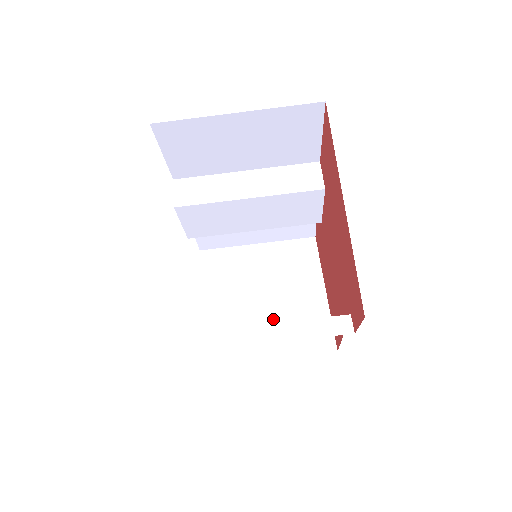
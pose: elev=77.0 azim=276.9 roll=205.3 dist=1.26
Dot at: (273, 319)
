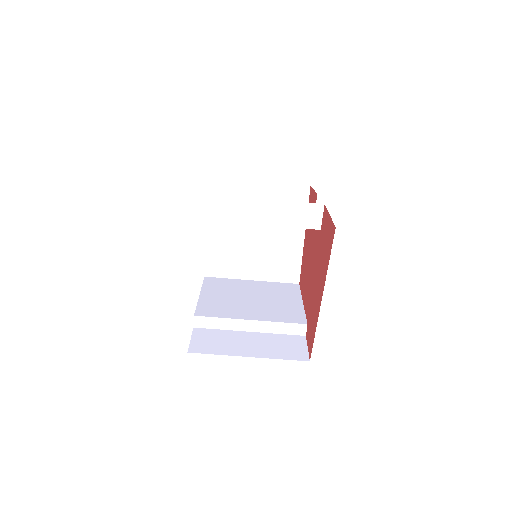
Dot at: (260, 252)
